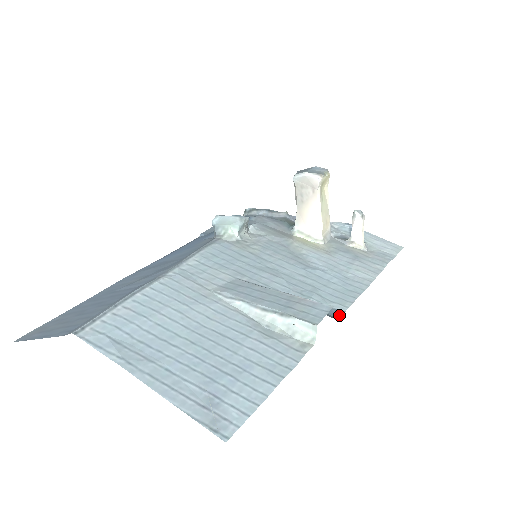
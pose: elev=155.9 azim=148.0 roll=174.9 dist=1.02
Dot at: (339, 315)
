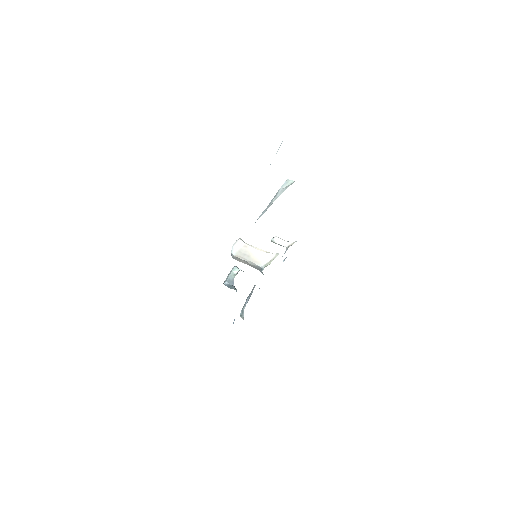
Dot at: occluded
